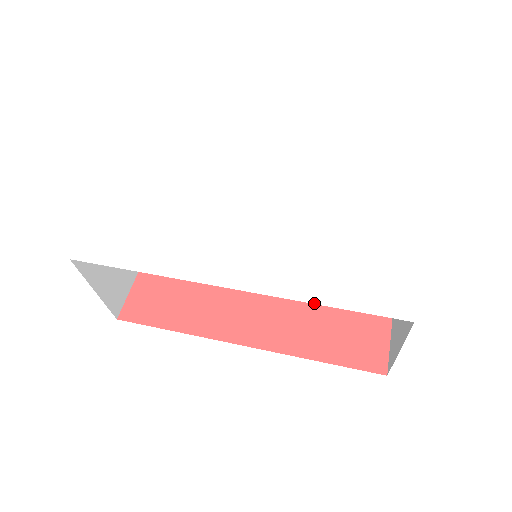
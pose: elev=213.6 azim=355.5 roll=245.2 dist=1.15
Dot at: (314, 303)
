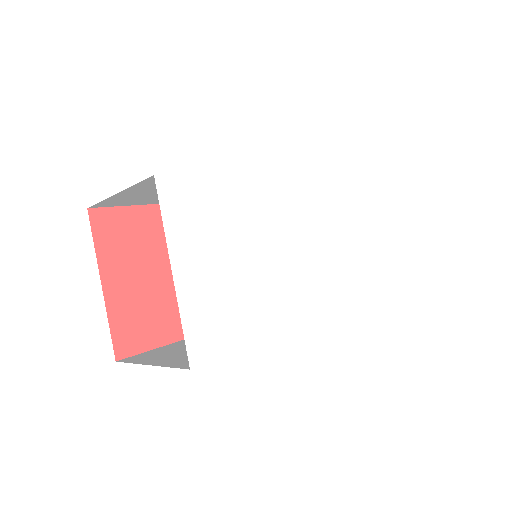
Dot at: (353, 306)
